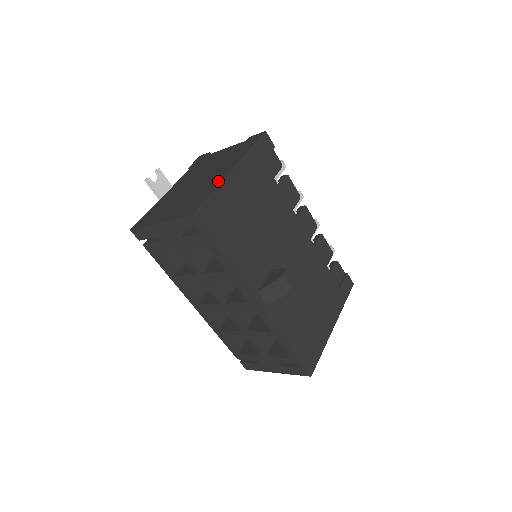
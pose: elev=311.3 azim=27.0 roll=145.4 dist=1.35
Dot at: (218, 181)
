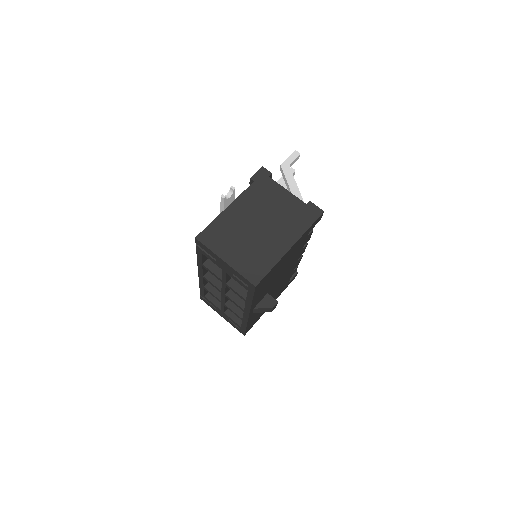
Dot at: (278, 255)
